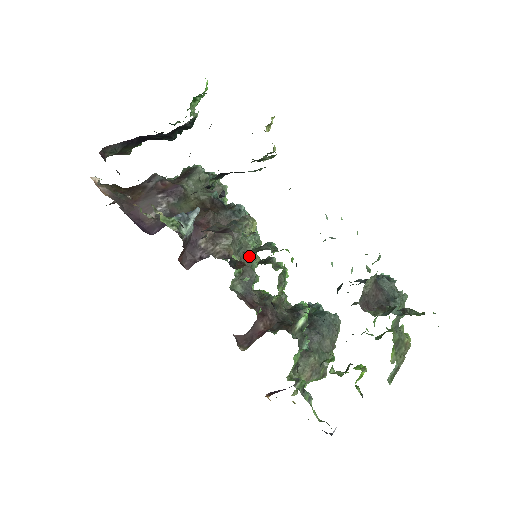
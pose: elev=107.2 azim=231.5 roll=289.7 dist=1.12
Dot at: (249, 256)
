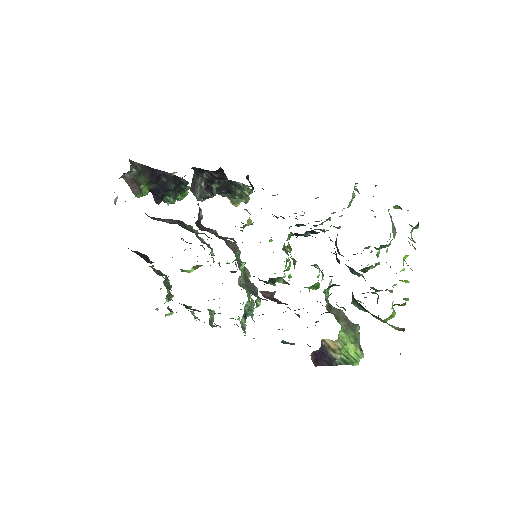
Dot at: (247, 276)
